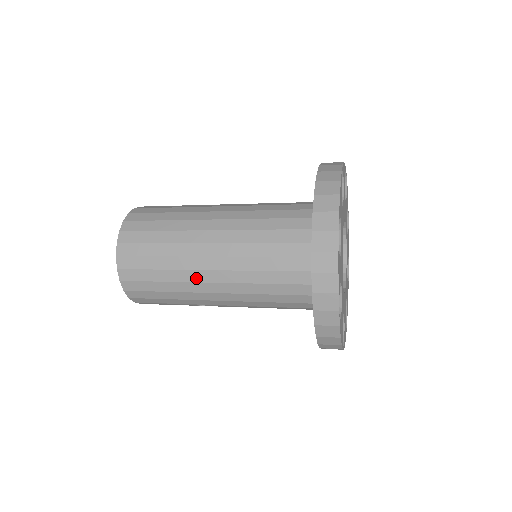
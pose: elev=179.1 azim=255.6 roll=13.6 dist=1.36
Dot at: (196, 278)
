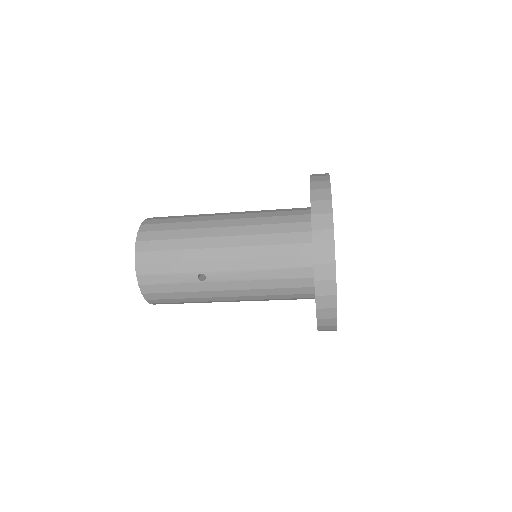
Dot at: (207, 234)
